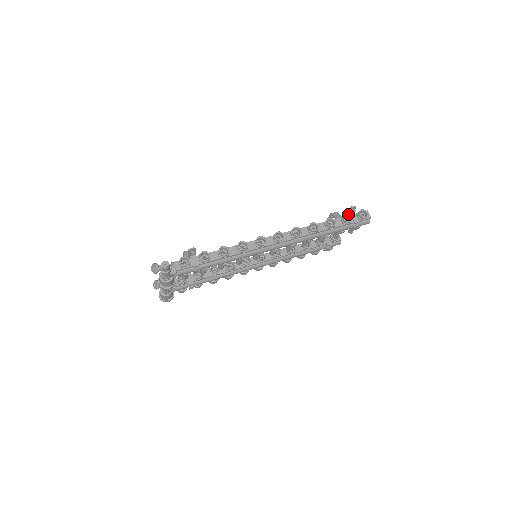
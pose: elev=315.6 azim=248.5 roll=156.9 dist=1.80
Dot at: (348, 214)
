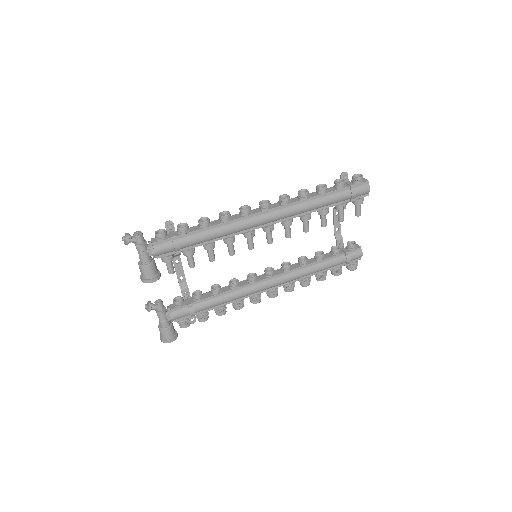
Dot at: (340, 179)
